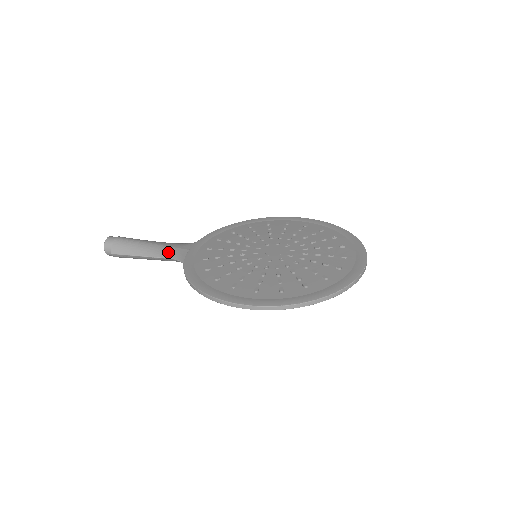
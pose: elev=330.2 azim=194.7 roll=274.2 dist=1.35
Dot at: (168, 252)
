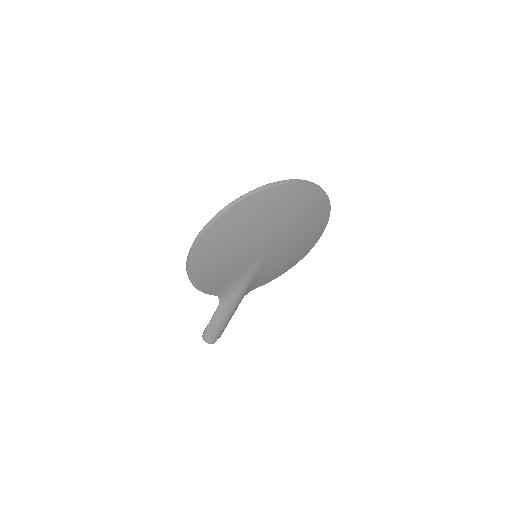
Dot at: occluded
